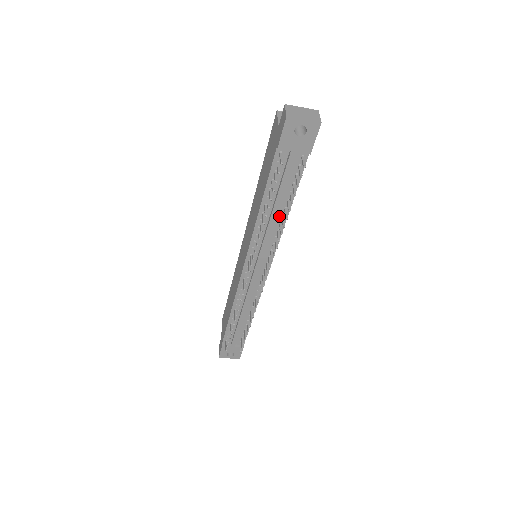
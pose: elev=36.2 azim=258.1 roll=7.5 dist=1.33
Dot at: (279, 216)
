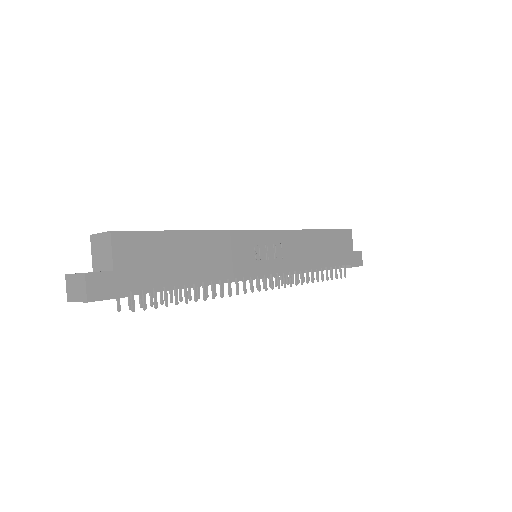
Dot at: occluded
